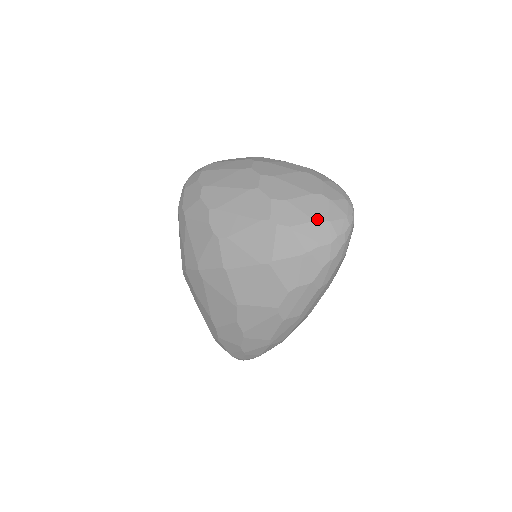
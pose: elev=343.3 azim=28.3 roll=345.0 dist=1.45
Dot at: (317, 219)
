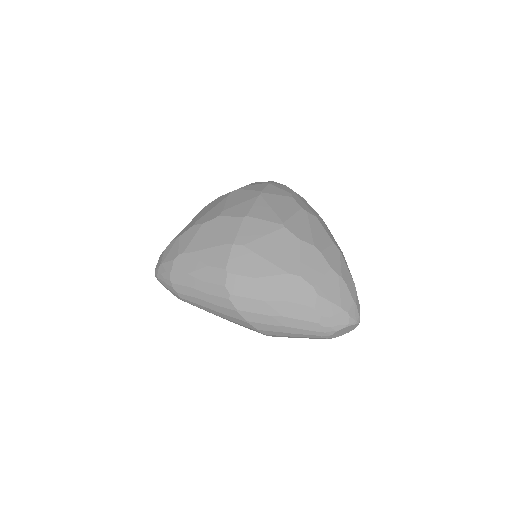
Dot at: occluded
